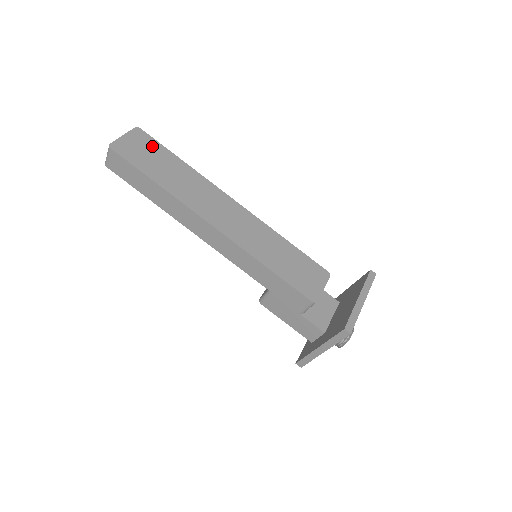
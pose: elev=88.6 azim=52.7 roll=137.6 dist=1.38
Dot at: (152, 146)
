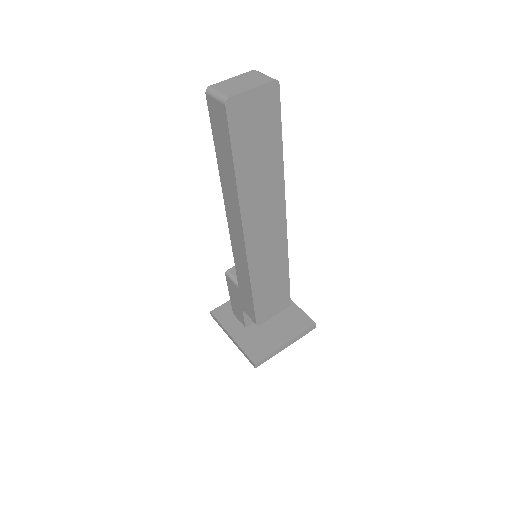
Dot at: (270, 118)
